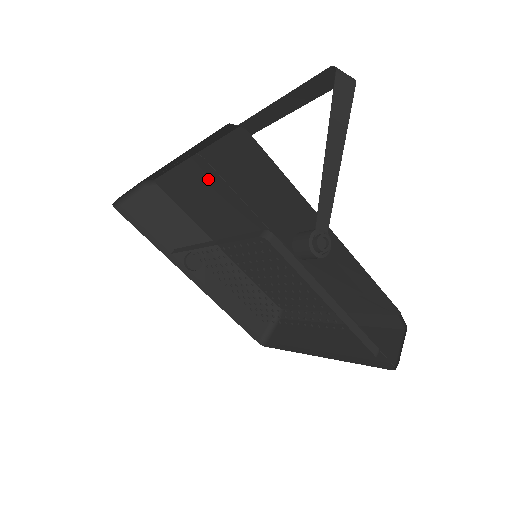
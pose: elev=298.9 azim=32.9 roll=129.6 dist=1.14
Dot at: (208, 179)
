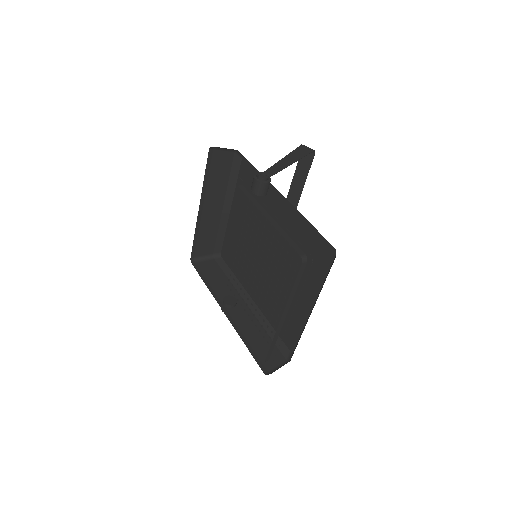
Dot at: (238, 219)
